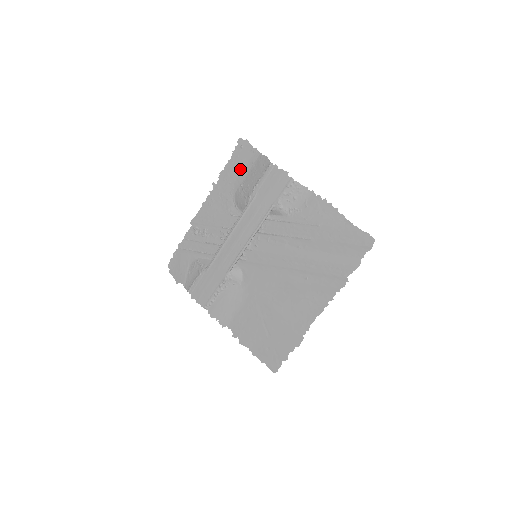
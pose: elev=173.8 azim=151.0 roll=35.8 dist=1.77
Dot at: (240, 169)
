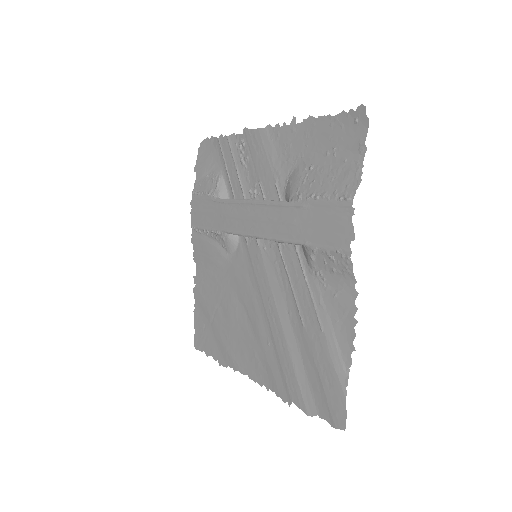
Dot at: (329, 146)
